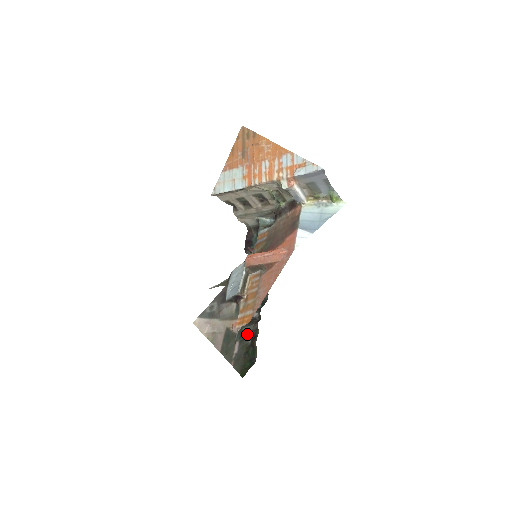
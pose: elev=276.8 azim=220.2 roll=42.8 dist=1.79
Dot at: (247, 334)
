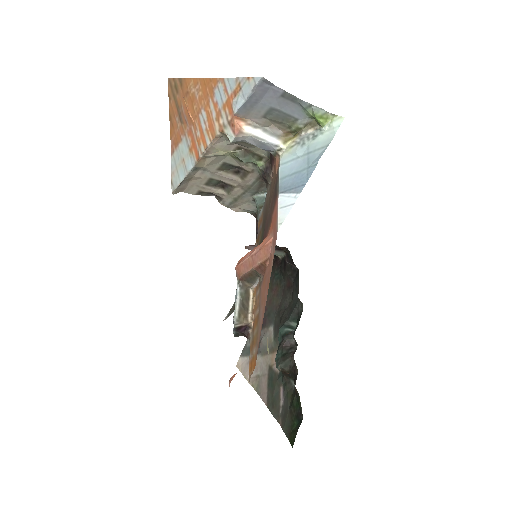
Dot at: (286, 374)
